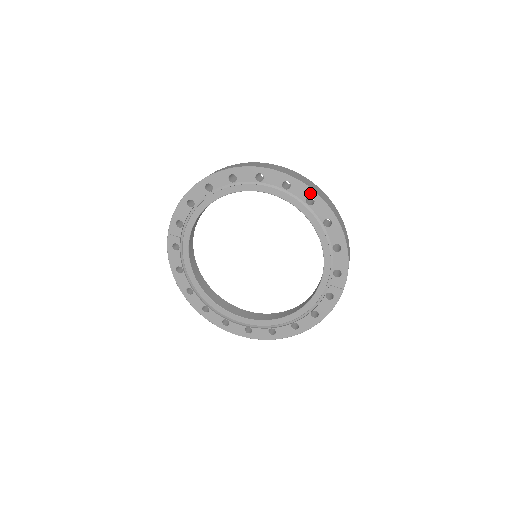
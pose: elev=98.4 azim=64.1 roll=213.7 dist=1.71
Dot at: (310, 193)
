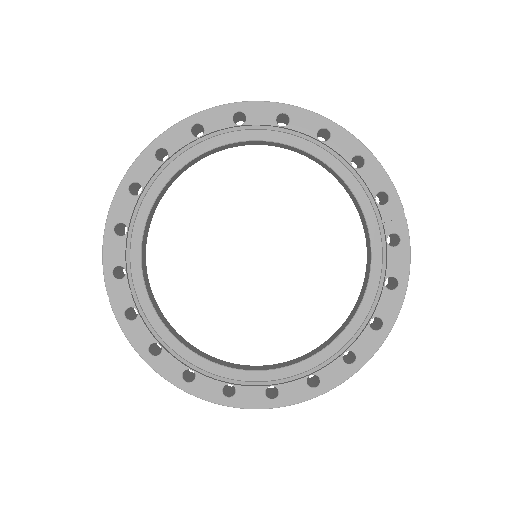
Dot at: (276, 109)
